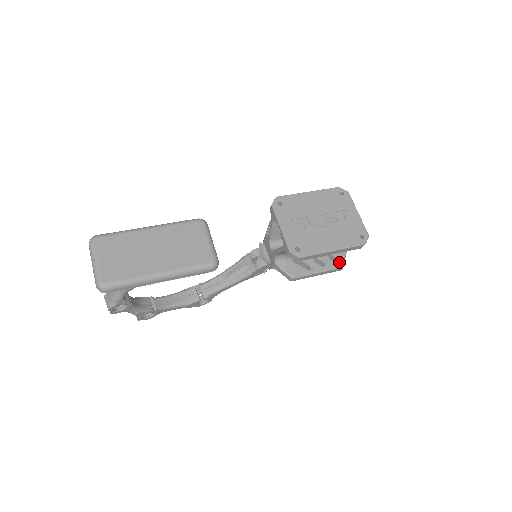
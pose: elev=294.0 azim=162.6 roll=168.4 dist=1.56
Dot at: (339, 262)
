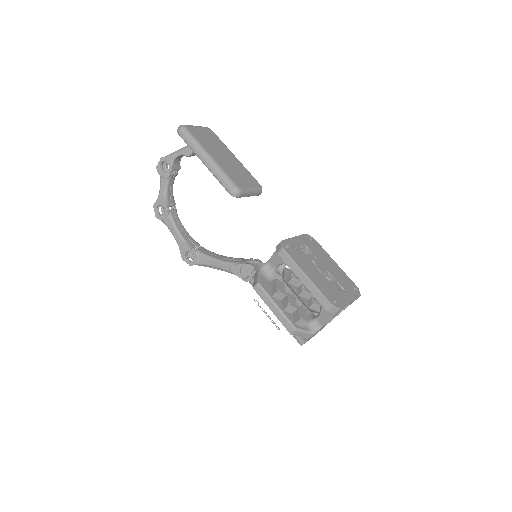
Dot at: (297, 325)
